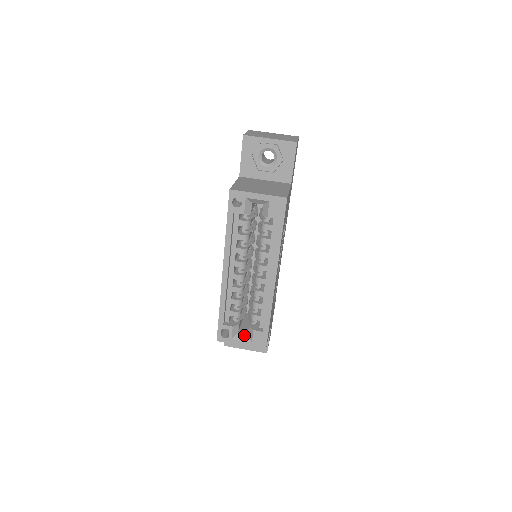
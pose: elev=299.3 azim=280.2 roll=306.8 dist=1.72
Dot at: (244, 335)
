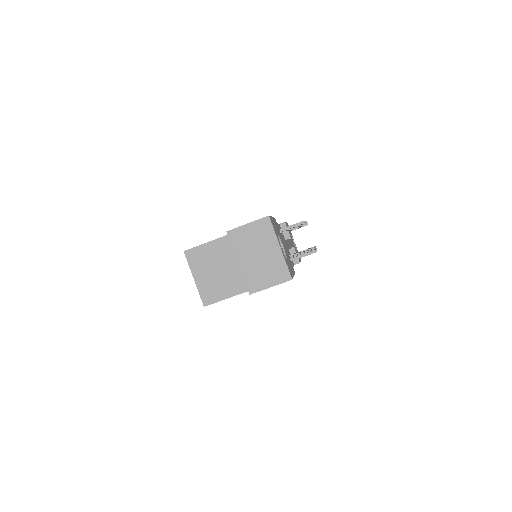
Dot at: occluded
